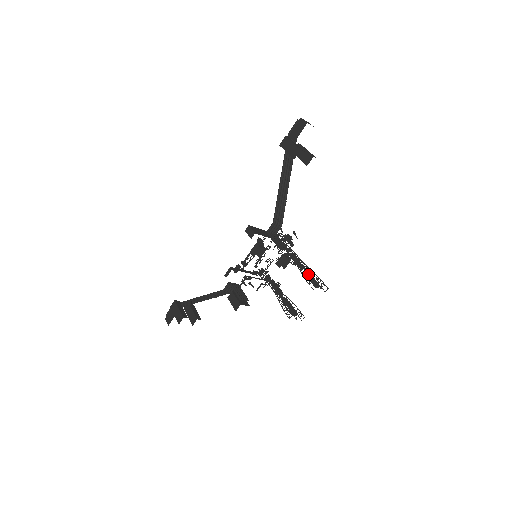
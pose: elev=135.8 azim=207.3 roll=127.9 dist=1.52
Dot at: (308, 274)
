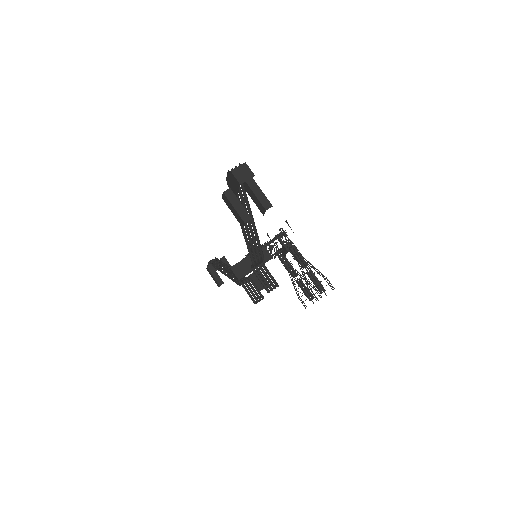
Dot at: (311, 277)
